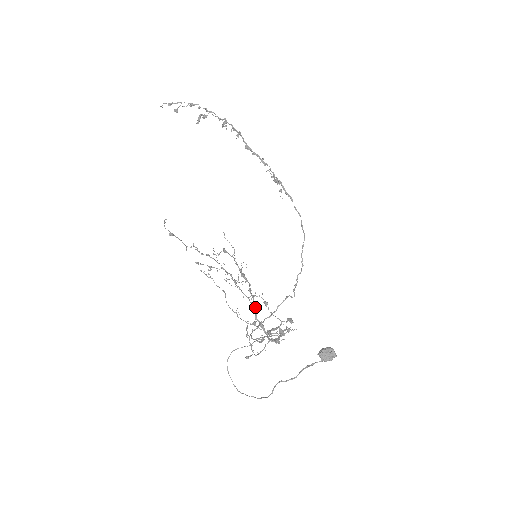
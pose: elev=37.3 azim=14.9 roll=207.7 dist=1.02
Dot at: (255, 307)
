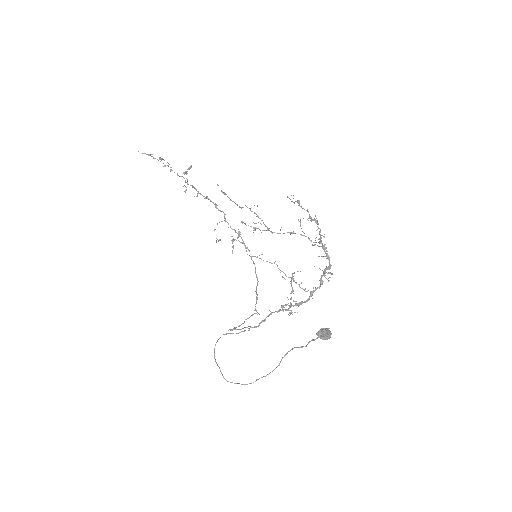
Dot at: occluded
